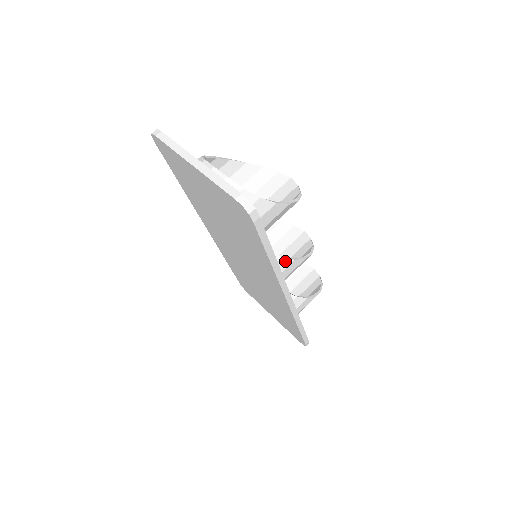
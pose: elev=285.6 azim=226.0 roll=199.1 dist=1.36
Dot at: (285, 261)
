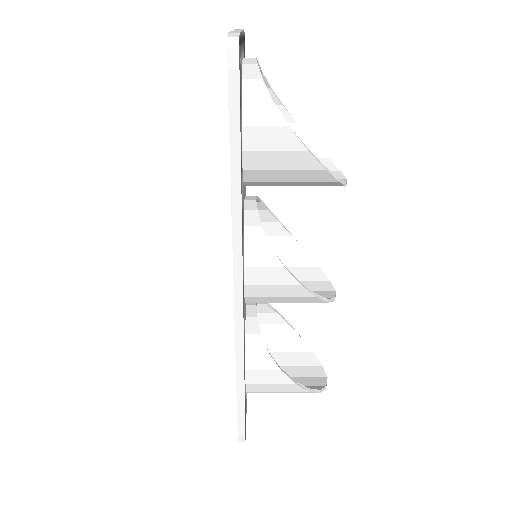
Dot at: (271, 256)
